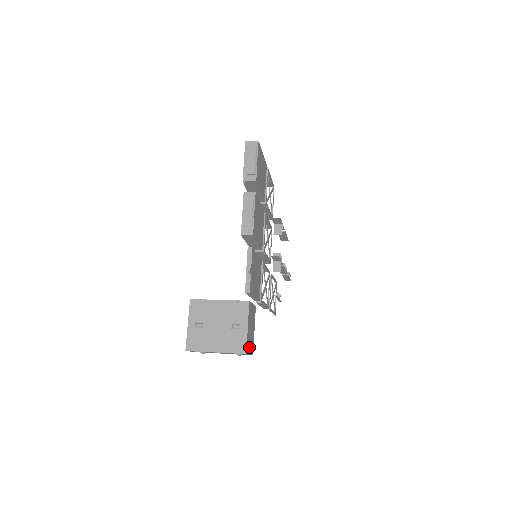
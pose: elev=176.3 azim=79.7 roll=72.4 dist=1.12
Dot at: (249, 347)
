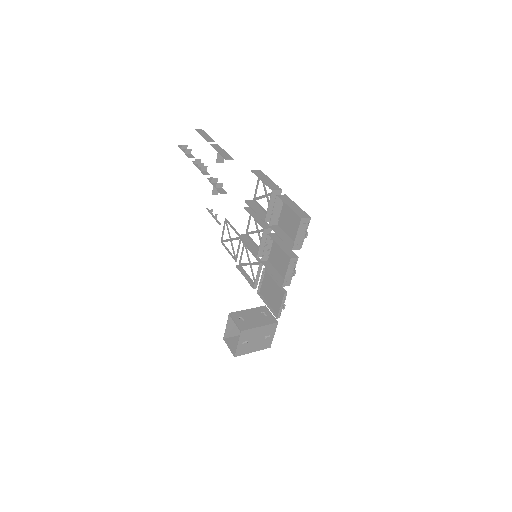
Dot at: occluded
